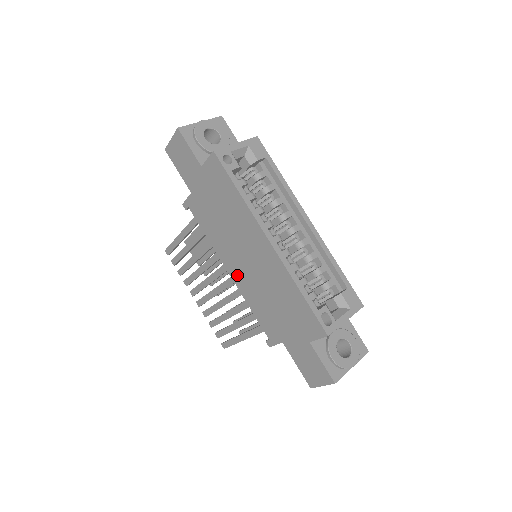
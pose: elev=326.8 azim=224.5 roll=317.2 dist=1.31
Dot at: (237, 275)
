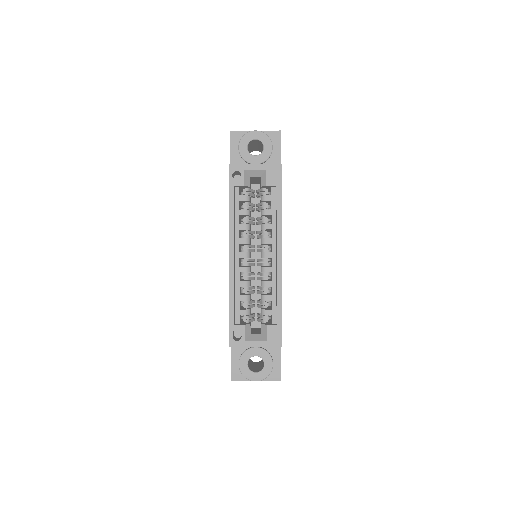
Dot at: occluded
